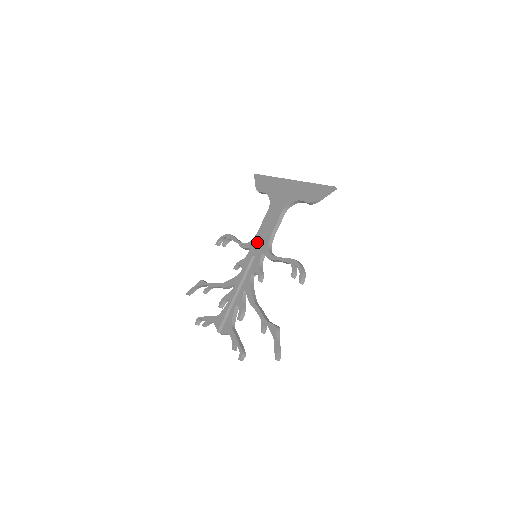
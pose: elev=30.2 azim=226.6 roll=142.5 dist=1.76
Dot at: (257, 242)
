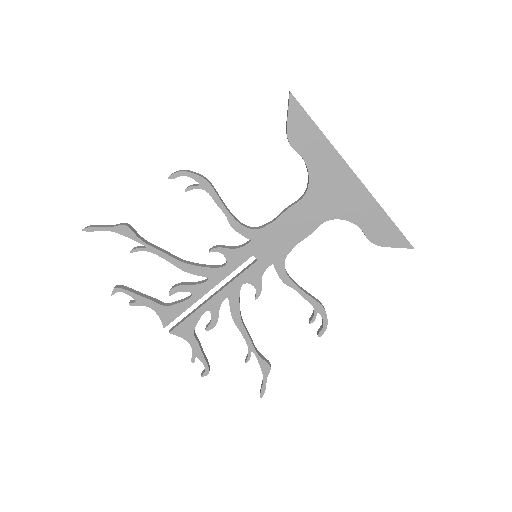
Dot at: (267, 240)
